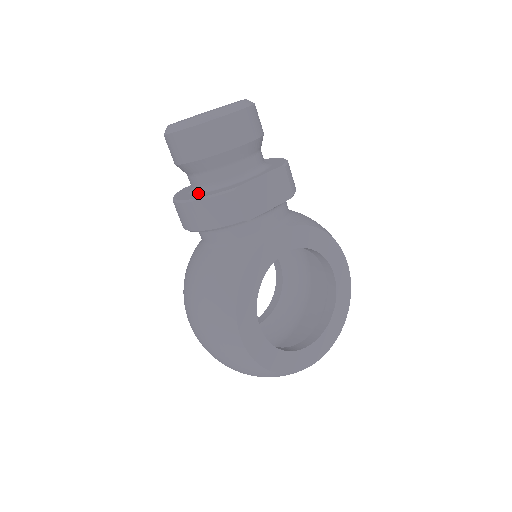
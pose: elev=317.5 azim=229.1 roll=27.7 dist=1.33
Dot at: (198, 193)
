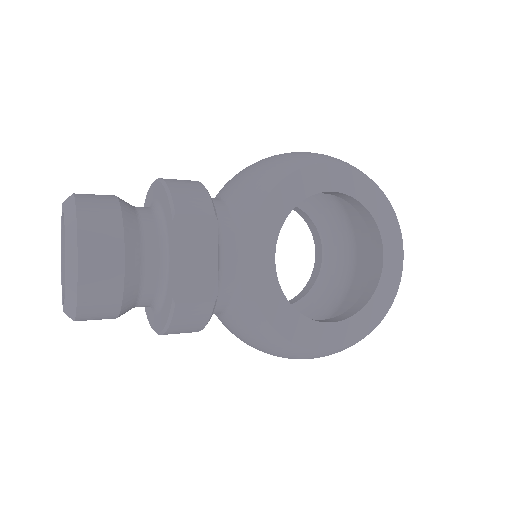
Dot at: (156, 313)
